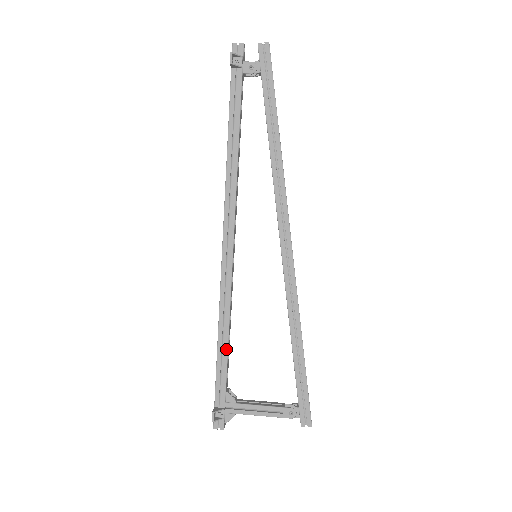
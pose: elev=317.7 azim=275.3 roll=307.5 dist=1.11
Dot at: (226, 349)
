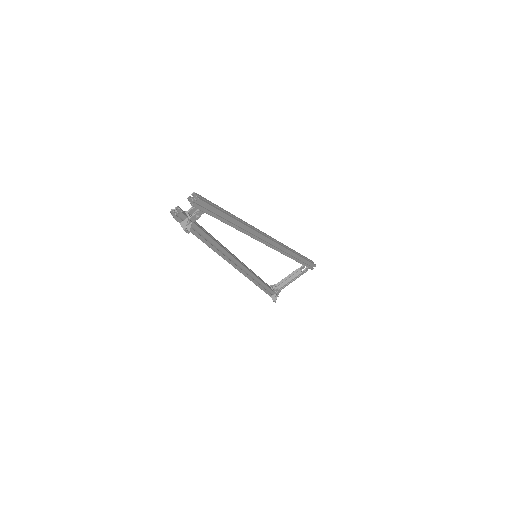
Dot at: (264, 285)
